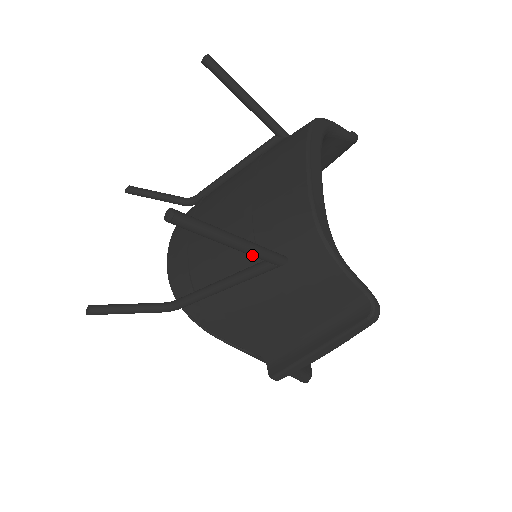
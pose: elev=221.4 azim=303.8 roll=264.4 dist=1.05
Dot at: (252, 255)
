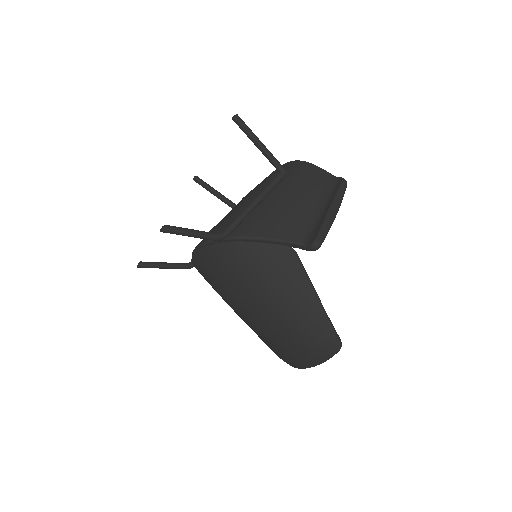
Dot at: (272, 157)
